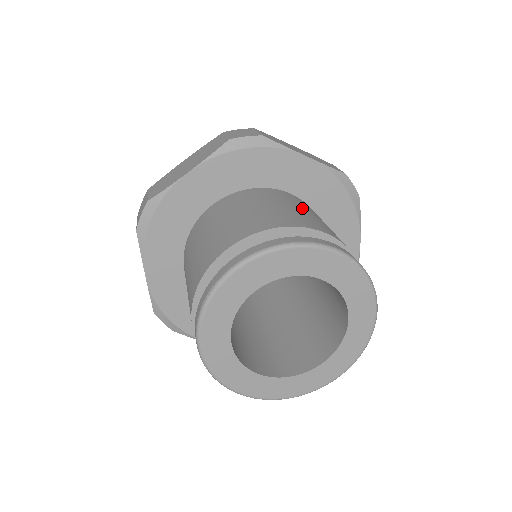
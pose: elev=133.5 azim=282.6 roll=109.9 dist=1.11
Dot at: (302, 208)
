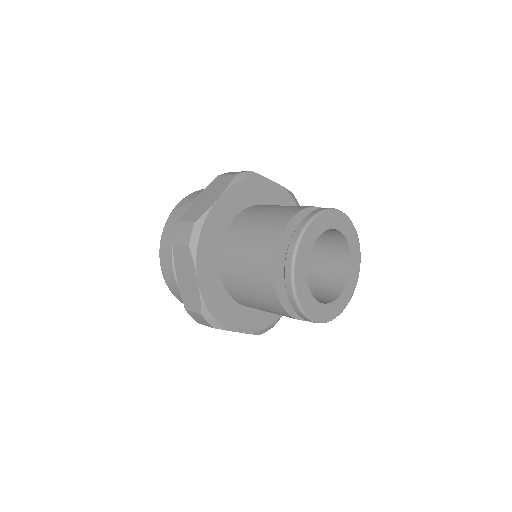
Dot at: occluded
